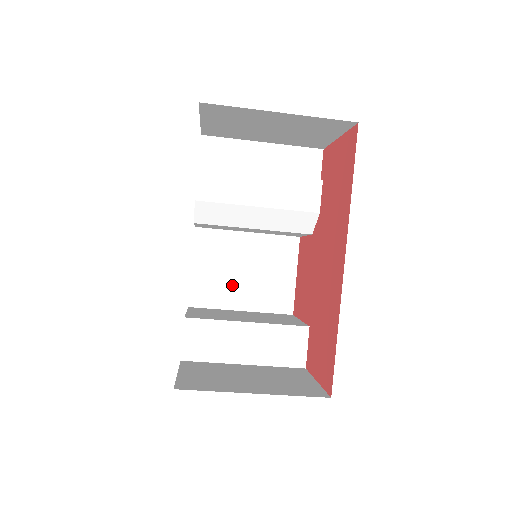
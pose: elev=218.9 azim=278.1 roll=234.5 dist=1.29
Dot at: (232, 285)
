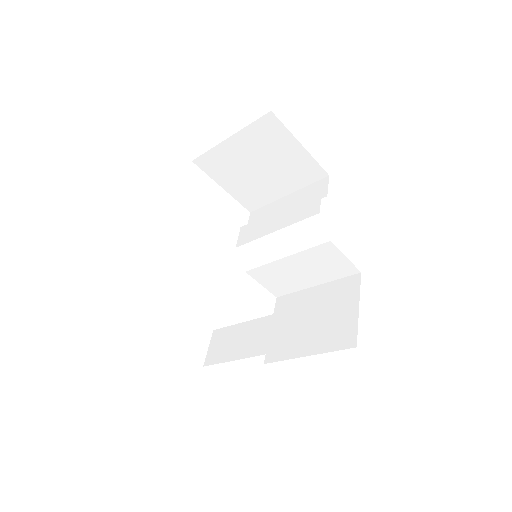
Dot at: occluded
